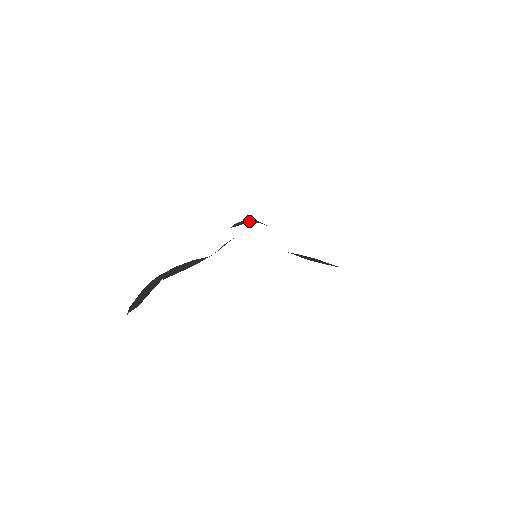
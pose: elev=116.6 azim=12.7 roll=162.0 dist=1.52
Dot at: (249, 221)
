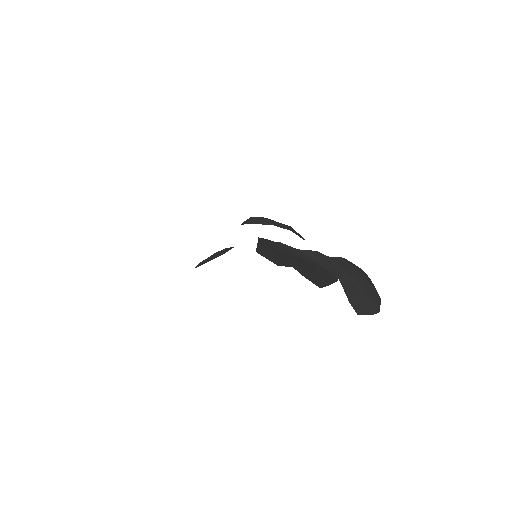
Dot at: (250, 221)
